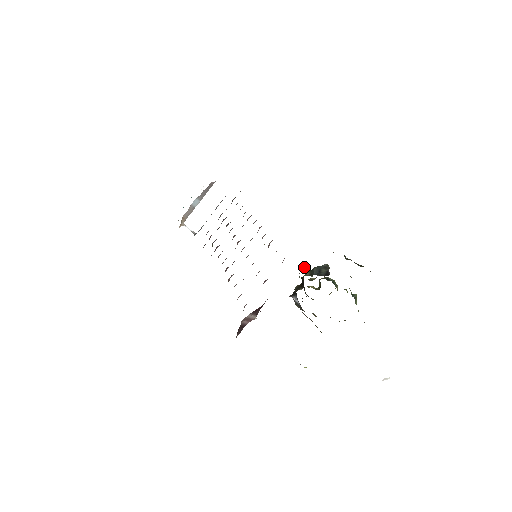
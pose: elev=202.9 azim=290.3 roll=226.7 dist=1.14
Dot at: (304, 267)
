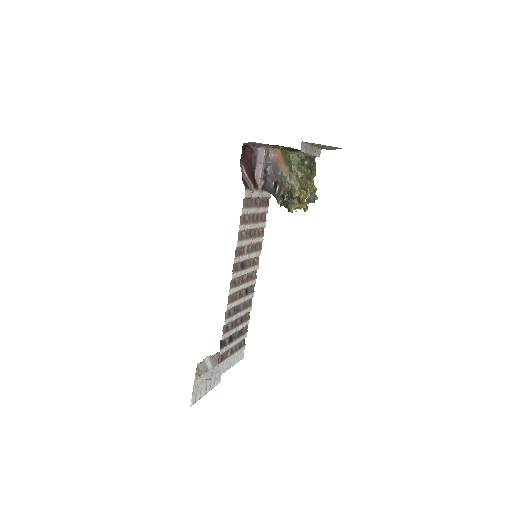
Dot at: occluded
